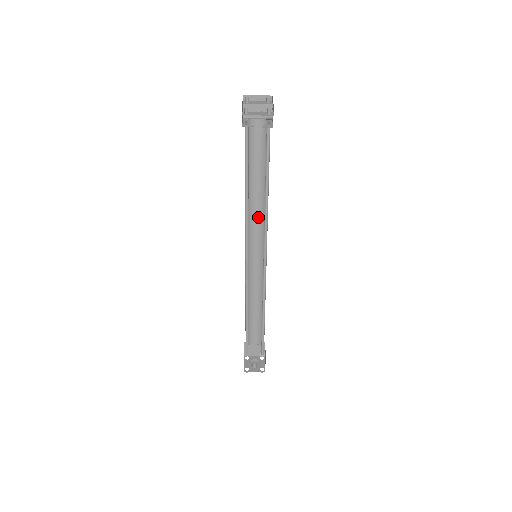
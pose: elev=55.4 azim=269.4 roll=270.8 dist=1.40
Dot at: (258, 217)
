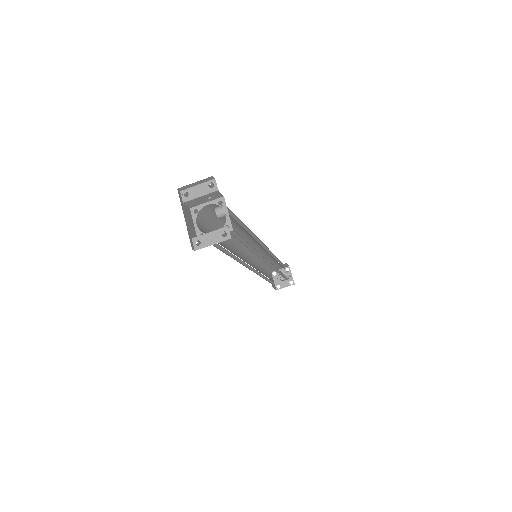
Dot at: (245, 236)
